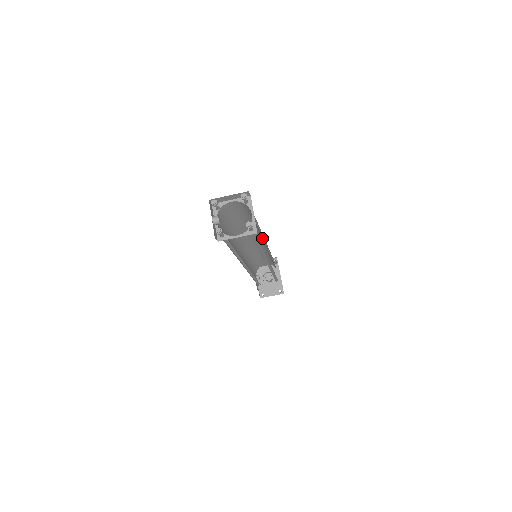
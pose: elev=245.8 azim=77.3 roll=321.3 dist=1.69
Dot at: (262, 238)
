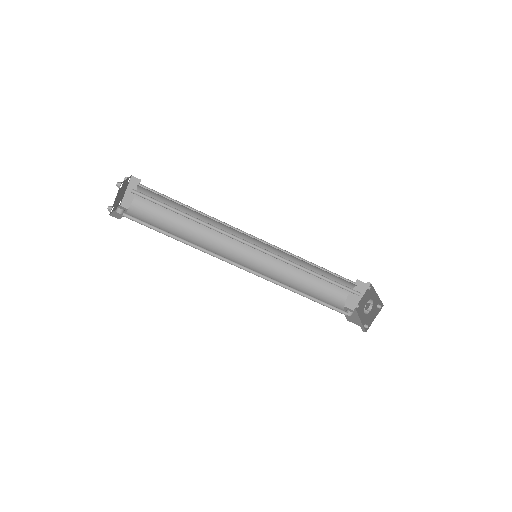
Dot at: (228, 227)
